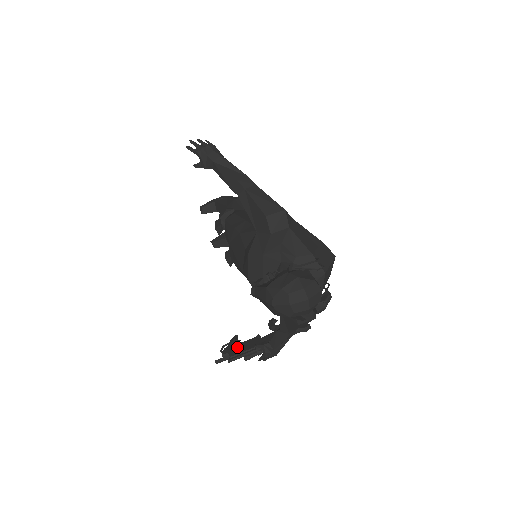
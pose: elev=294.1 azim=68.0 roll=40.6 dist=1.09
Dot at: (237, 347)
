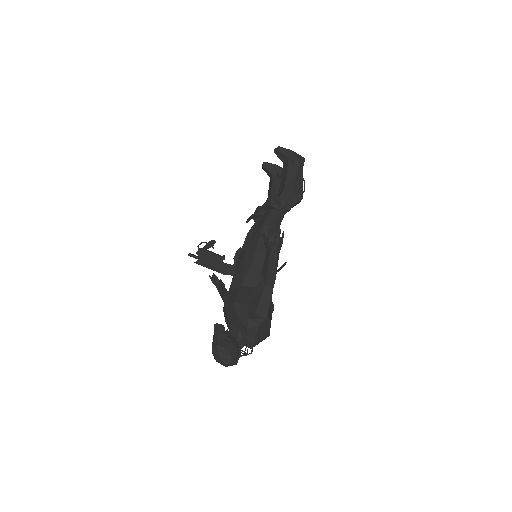
Dot at: (207, 256)
